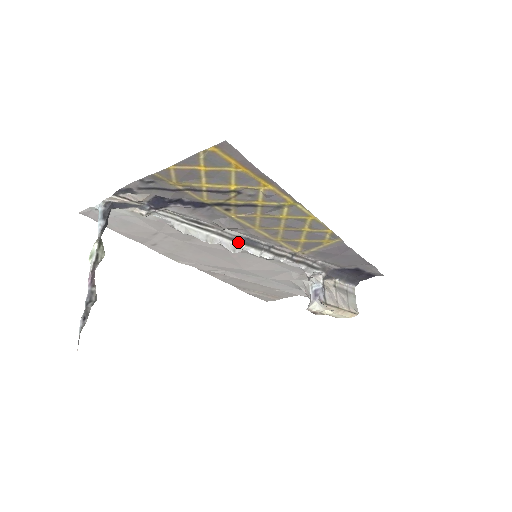
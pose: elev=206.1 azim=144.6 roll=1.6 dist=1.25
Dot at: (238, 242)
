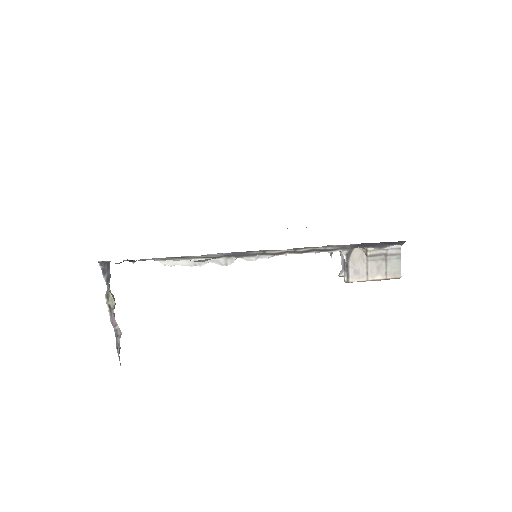
Dot at: (227, 257)
